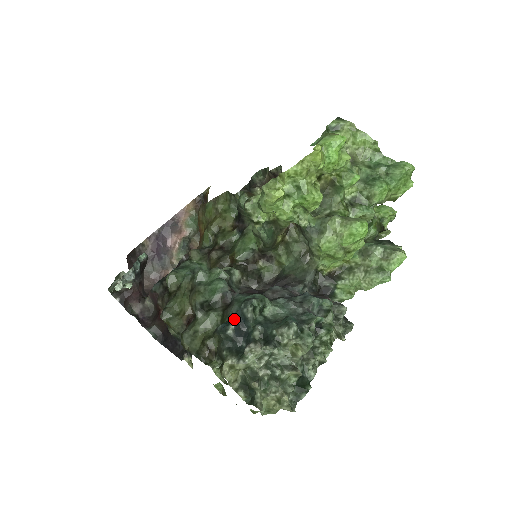
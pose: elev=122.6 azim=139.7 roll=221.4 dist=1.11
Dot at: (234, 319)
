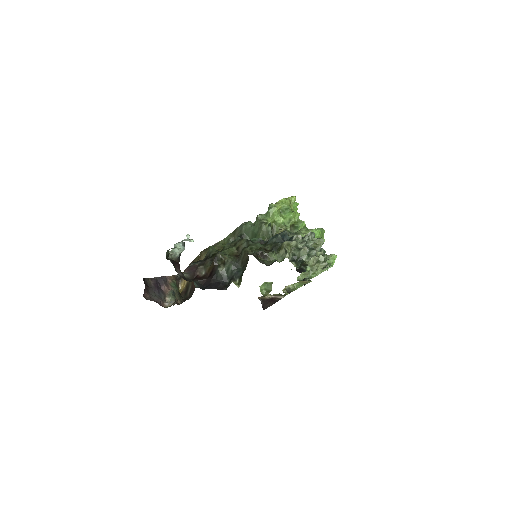
Dot at: occluded
